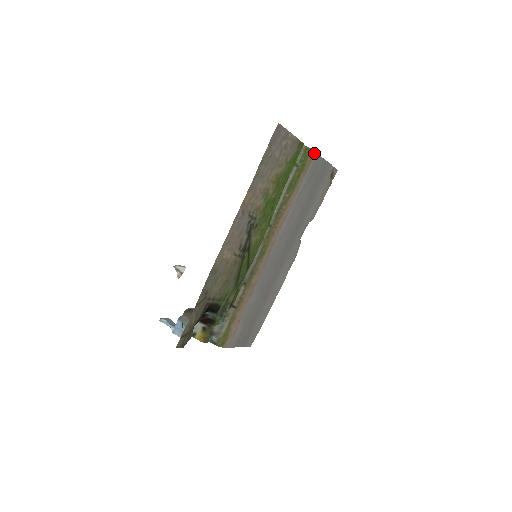
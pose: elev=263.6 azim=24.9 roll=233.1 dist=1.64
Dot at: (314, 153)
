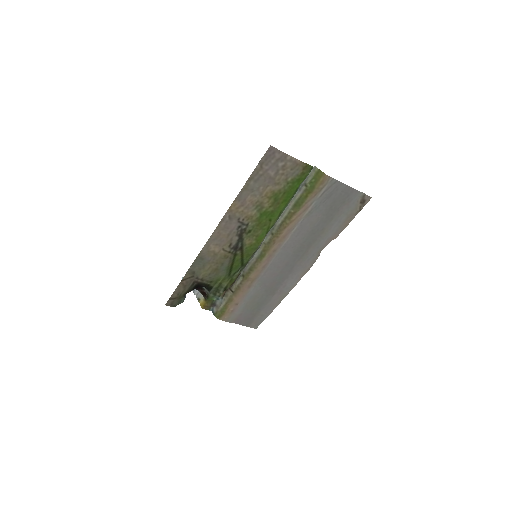
Dot at: (328, 177)
